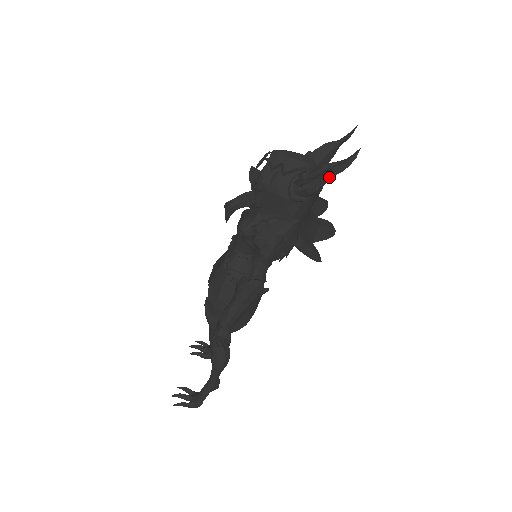
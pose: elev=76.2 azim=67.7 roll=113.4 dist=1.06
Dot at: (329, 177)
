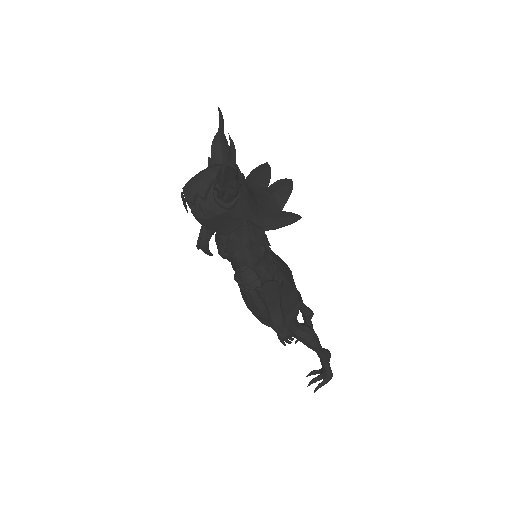
Dot at: (233, 172)
